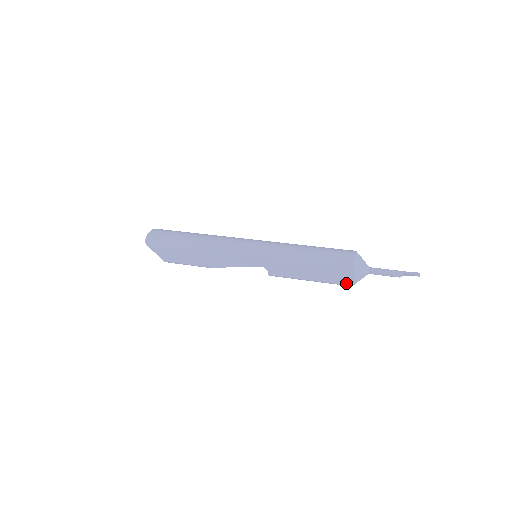
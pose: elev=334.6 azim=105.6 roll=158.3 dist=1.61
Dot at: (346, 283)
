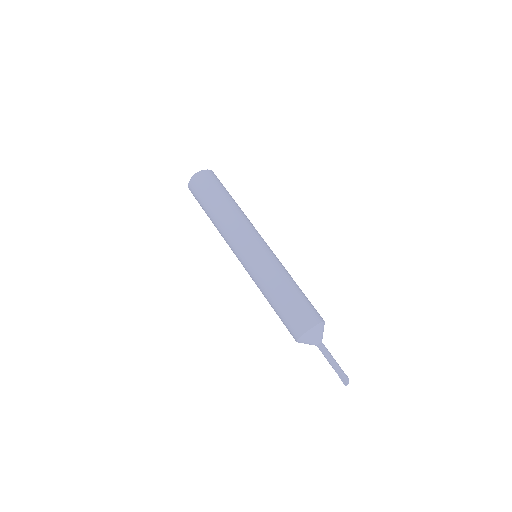
Dot at: occluded
